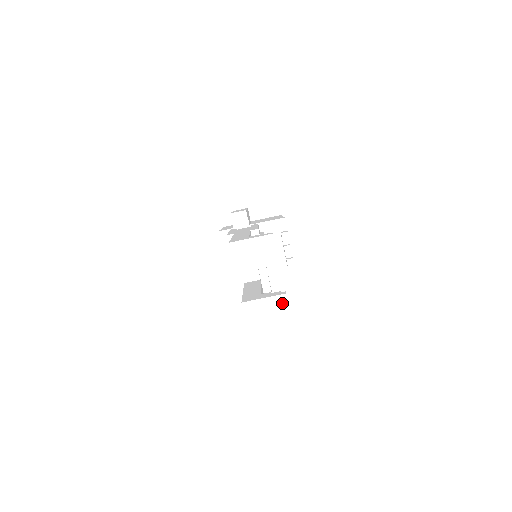
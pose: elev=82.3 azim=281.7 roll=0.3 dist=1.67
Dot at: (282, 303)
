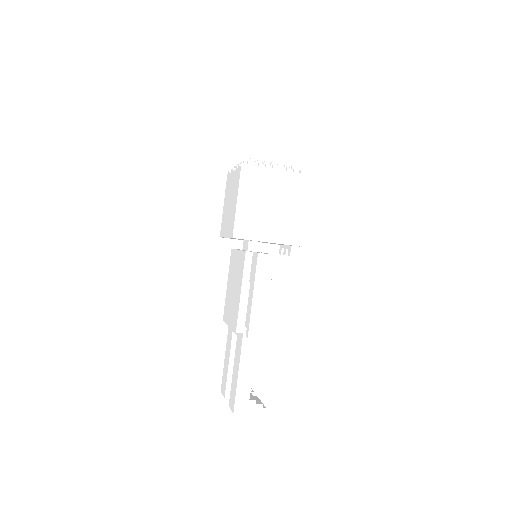
Dot at: occluded
